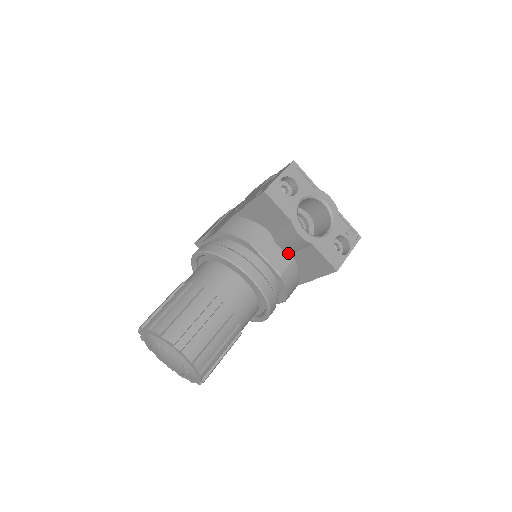
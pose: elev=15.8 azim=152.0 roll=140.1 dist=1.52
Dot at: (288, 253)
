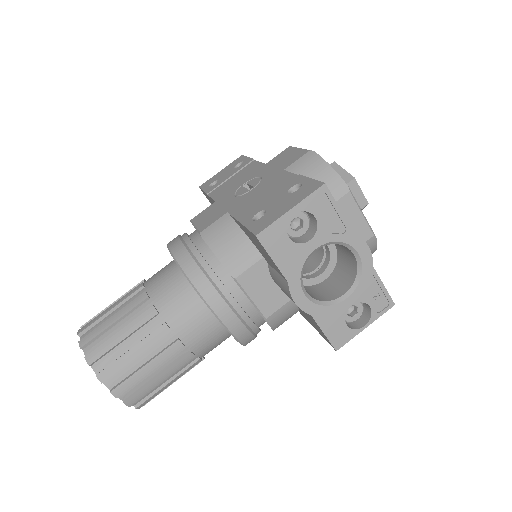
Dot at: occluded
